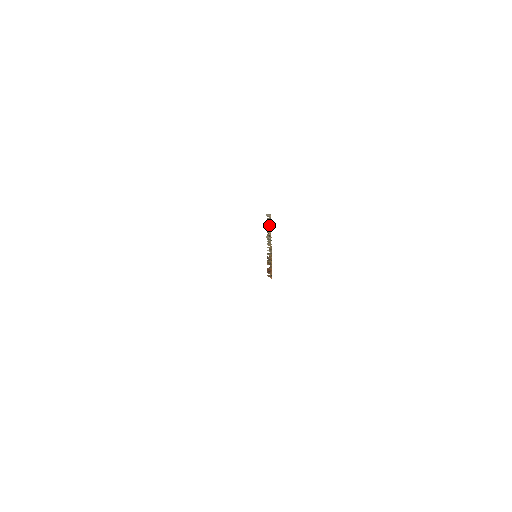
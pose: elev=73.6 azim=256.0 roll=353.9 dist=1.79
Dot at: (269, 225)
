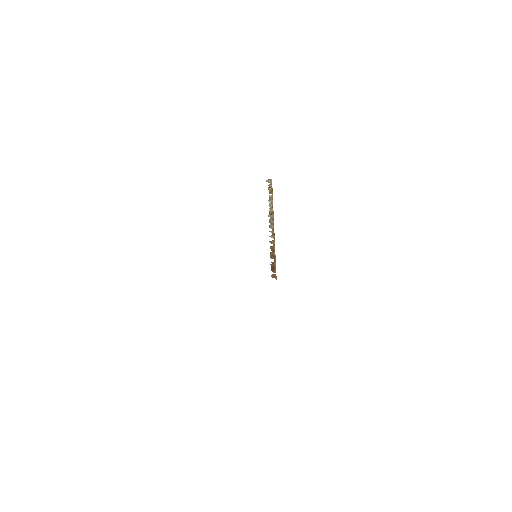
Dot at: (270, 196)
